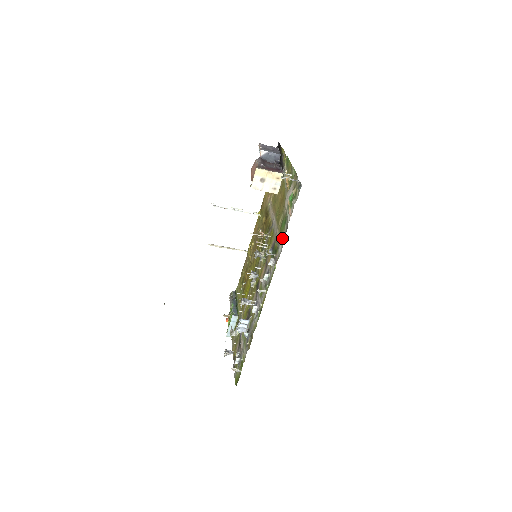
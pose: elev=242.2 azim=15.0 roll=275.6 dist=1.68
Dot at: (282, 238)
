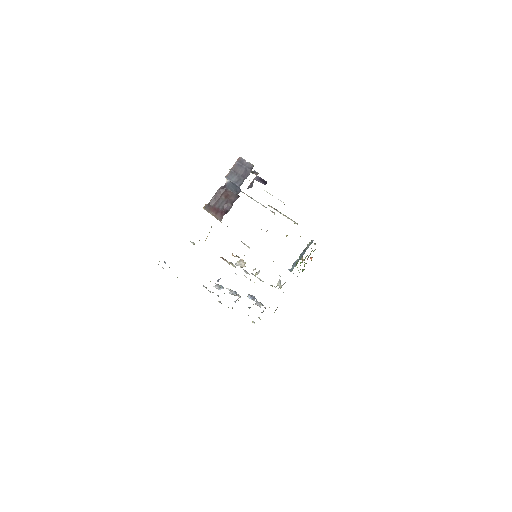
Dot at: occluded
